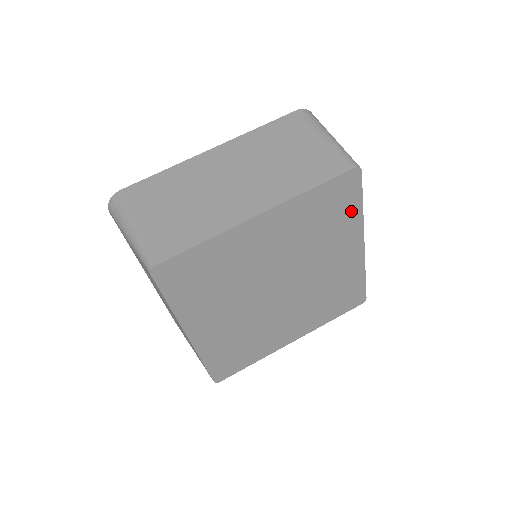
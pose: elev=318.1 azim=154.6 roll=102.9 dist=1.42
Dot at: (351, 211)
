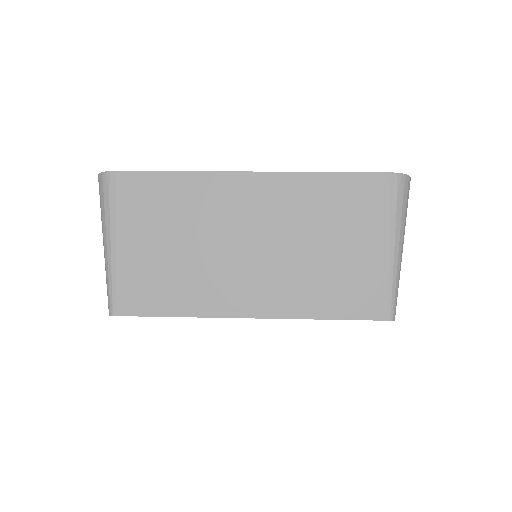
Dot at: occluded
